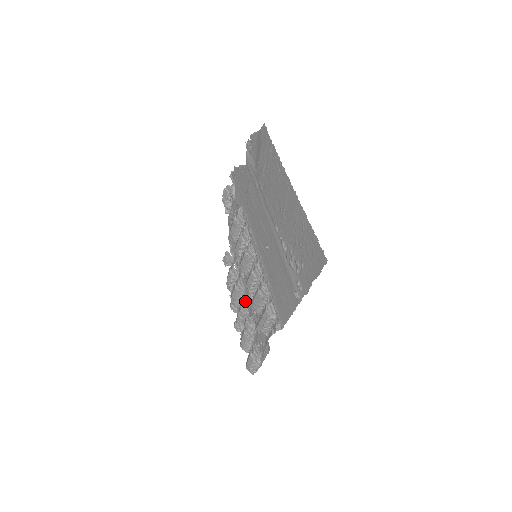
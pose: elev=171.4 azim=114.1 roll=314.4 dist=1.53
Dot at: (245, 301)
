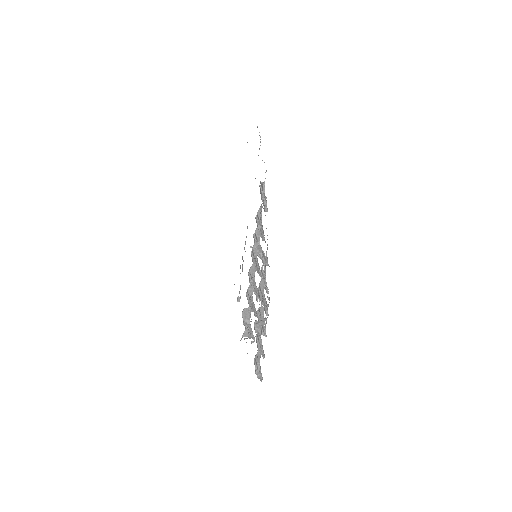
Dot at: occluded
